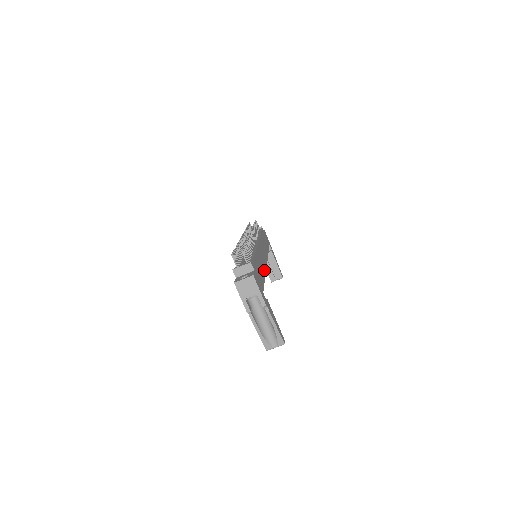
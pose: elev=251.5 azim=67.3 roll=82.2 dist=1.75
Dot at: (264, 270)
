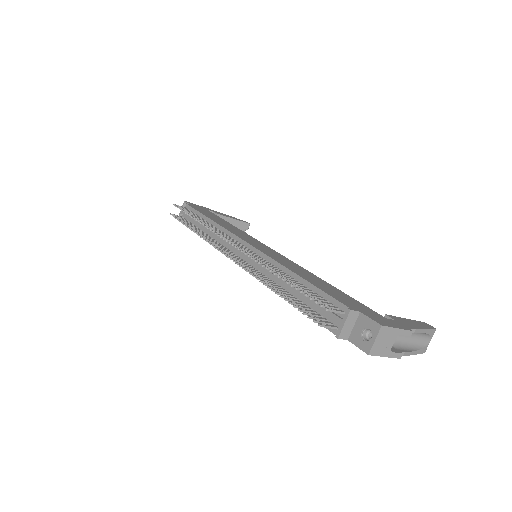
Dot at: (307, 272)
